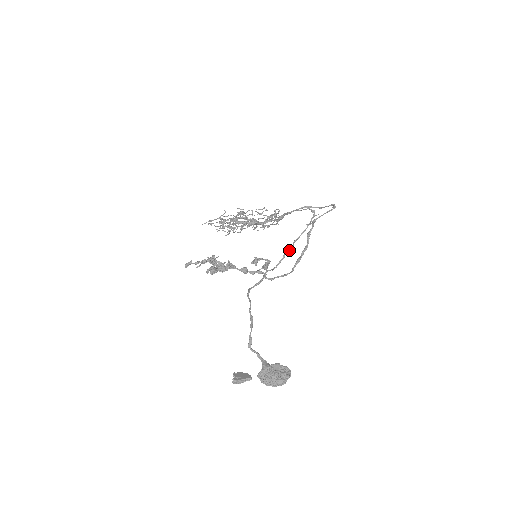
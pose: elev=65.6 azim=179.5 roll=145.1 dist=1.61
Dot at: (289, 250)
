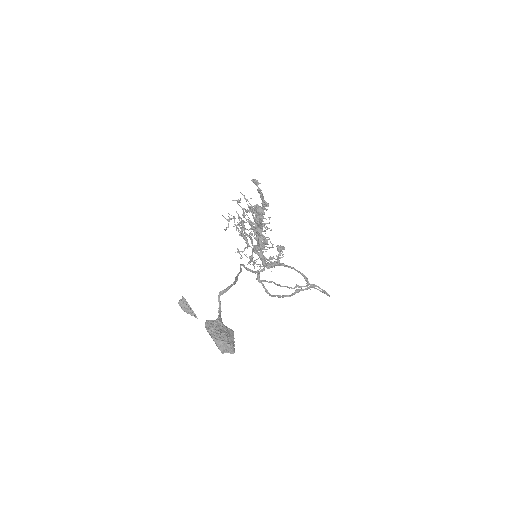
Dot at: occluded
